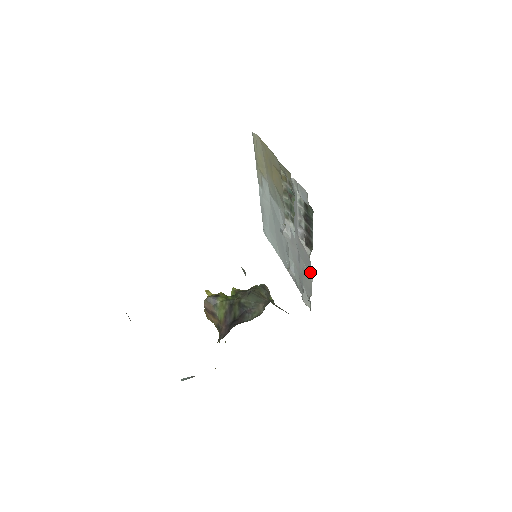
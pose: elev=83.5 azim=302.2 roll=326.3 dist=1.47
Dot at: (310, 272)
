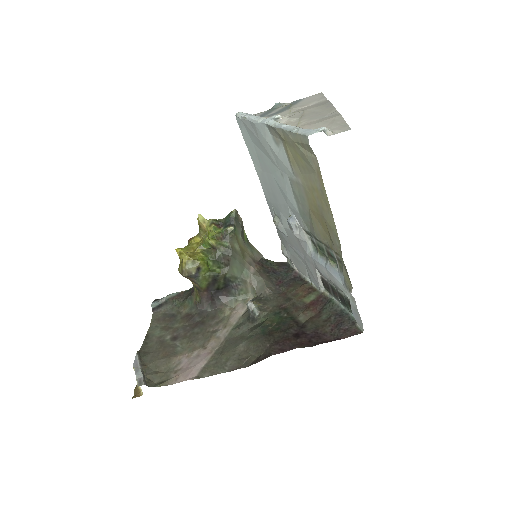
Dot at: (310, 278)
